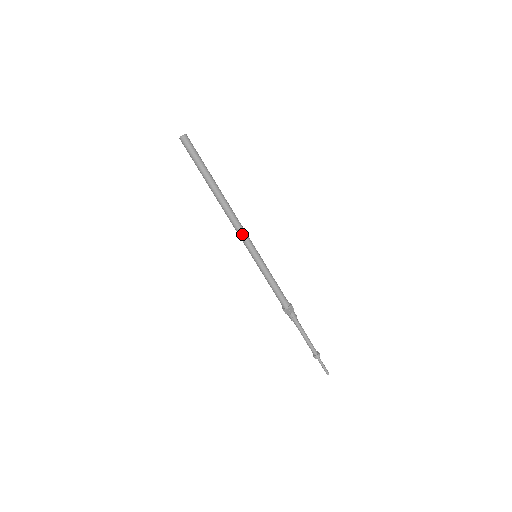
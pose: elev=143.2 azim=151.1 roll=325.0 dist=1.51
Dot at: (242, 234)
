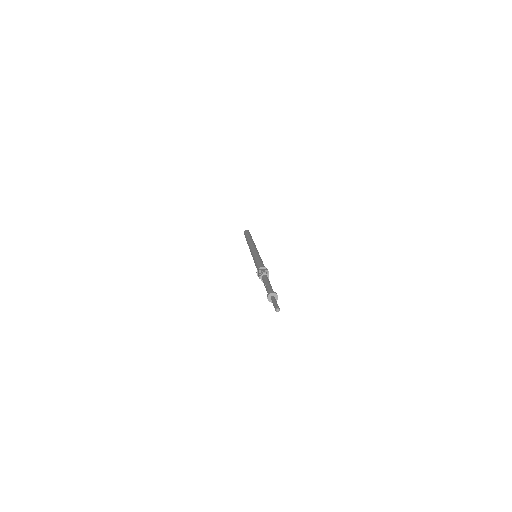
Dot at: (251, 248)
